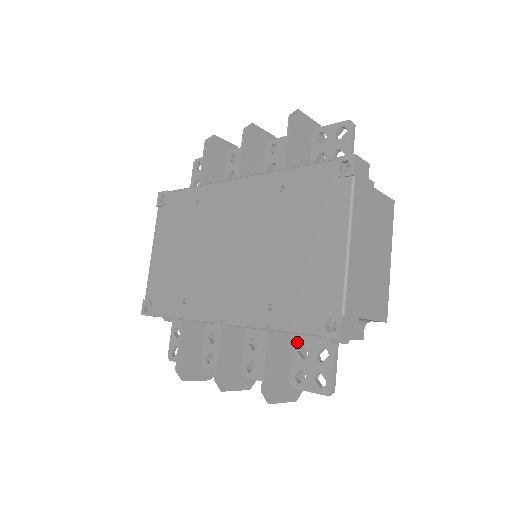
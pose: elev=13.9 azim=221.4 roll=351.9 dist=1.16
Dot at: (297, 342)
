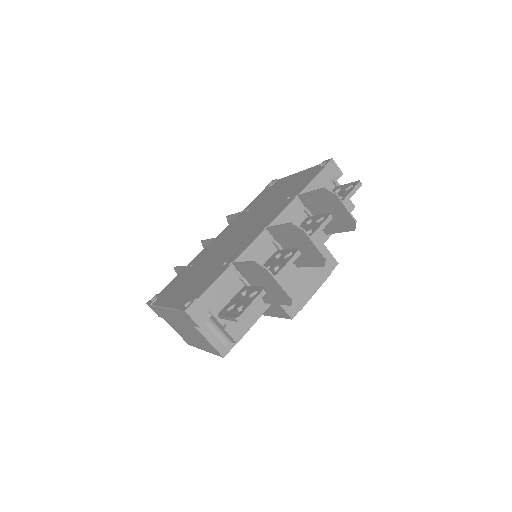
Dot at: occluded
